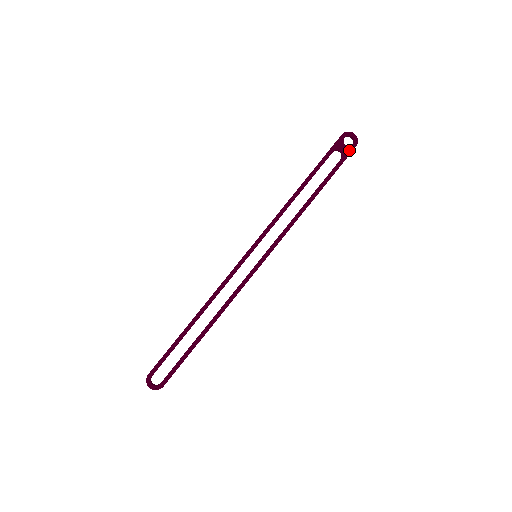
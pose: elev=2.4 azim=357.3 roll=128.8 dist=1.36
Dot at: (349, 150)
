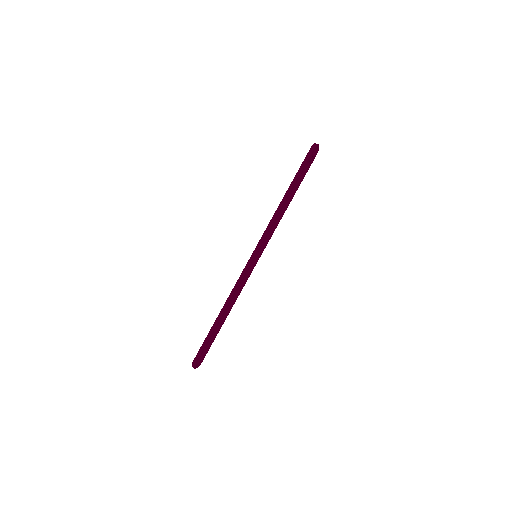
Dot at: (314, 158)
